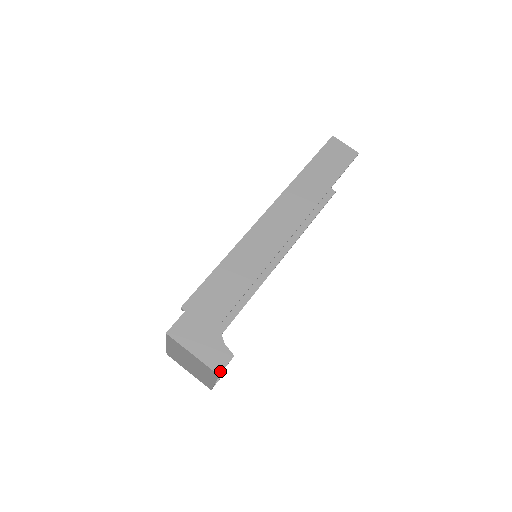
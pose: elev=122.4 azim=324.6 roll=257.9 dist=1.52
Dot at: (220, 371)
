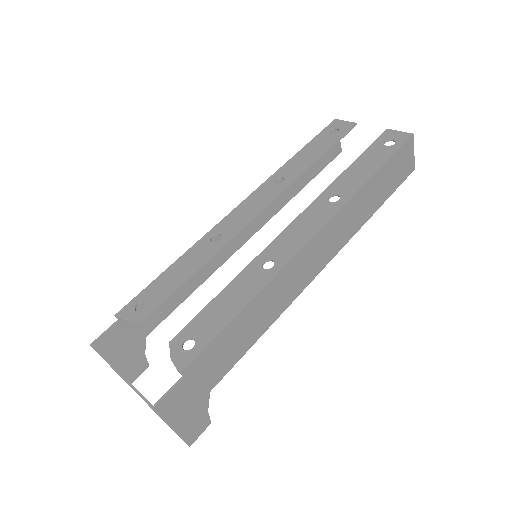
Dot at: (192, 443)
